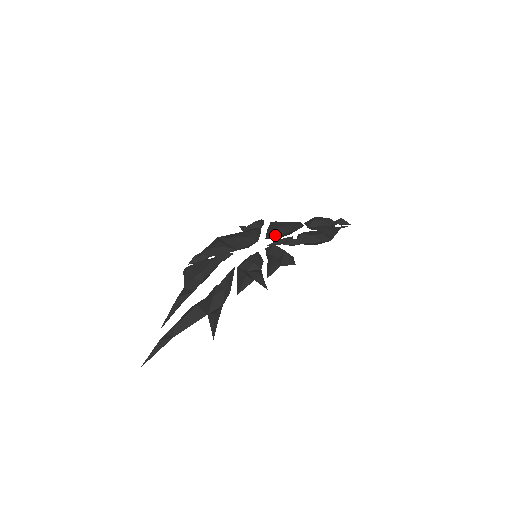
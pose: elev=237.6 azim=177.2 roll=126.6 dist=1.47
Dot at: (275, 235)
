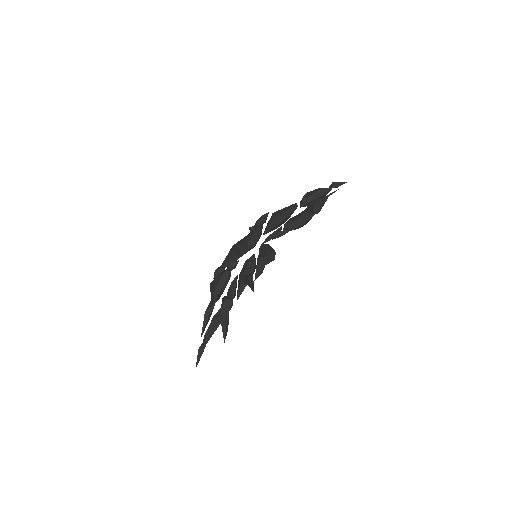
Dot at: (270, 229)
